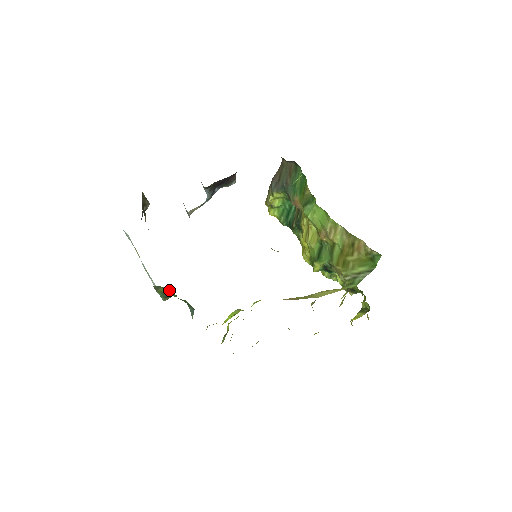
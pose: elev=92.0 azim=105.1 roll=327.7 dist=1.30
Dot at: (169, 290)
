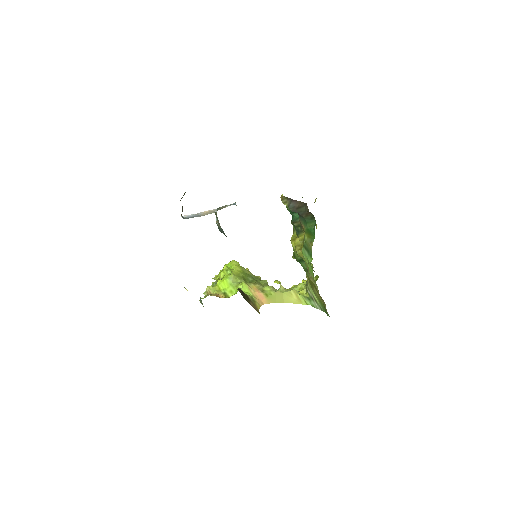
Dot at: occluded
